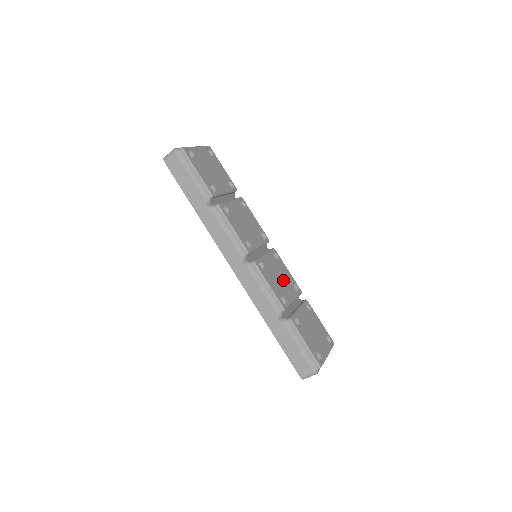
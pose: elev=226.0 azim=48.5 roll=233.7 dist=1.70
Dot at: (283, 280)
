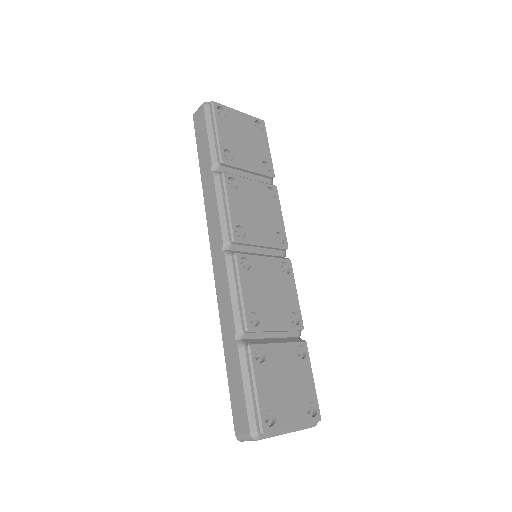
Dot at: (276, 298)
